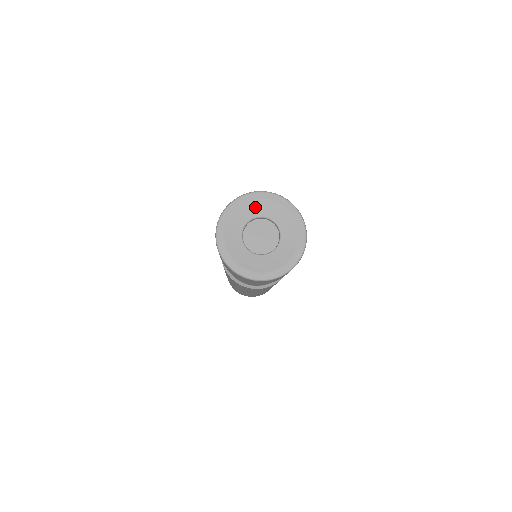
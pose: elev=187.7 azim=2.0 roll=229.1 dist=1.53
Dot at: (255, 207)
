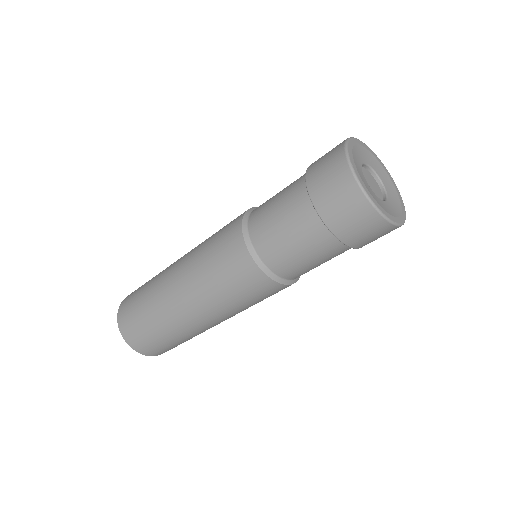
Dot at: (358, 153)
